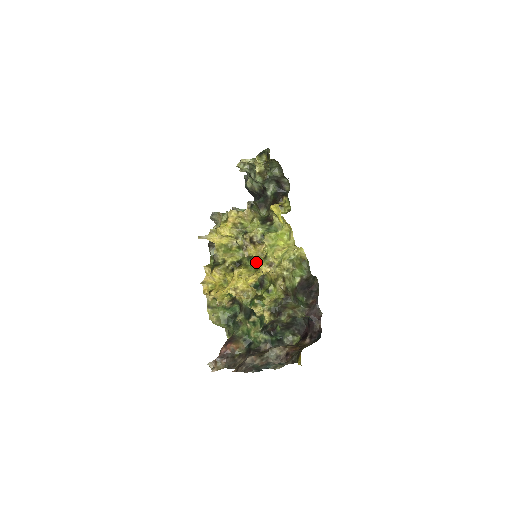
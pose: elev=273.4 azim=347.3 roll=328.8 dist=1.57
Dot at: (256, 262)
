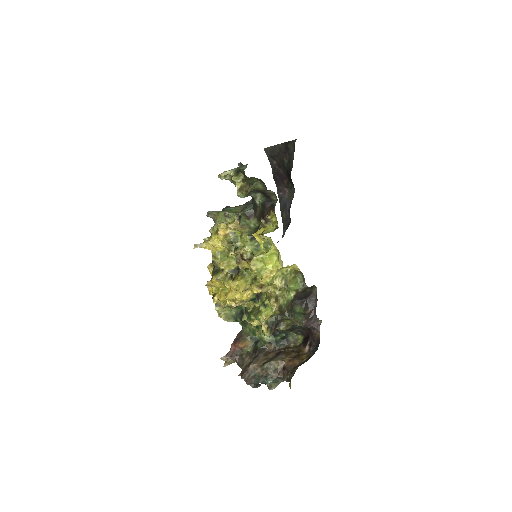
Dot at: occluded
